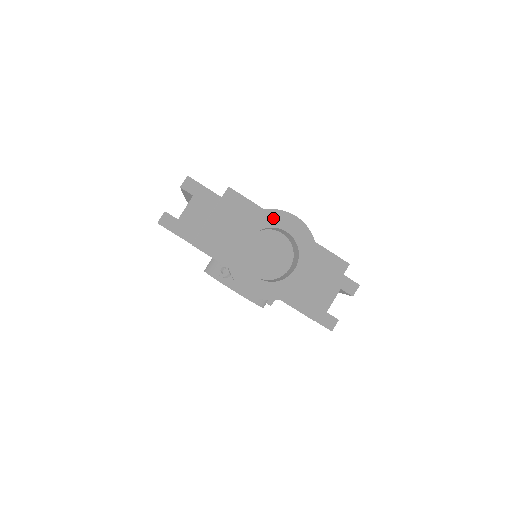
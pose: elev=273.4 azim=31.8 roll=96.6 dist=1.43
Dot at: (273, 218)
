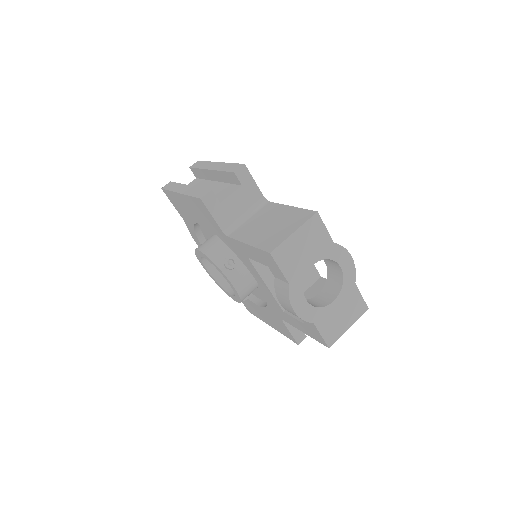
Dot at: (337, 252)
